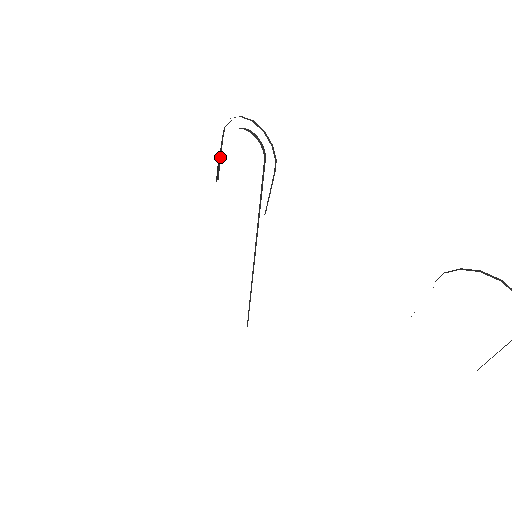
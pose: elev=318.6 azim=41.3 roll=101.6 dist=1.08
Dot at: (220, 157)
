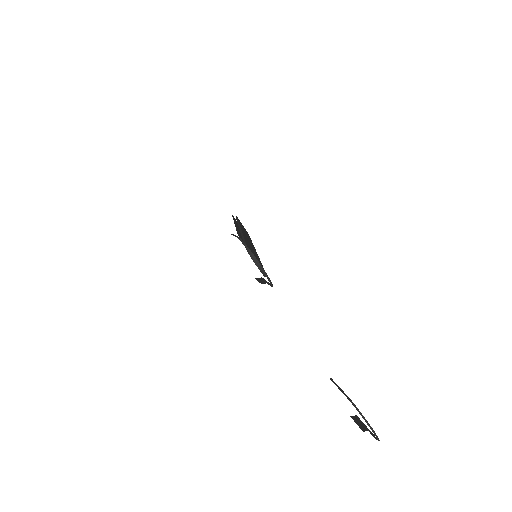
Dot at: occluded
